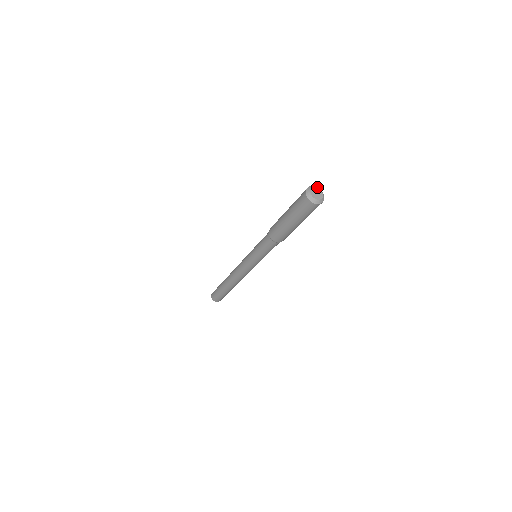
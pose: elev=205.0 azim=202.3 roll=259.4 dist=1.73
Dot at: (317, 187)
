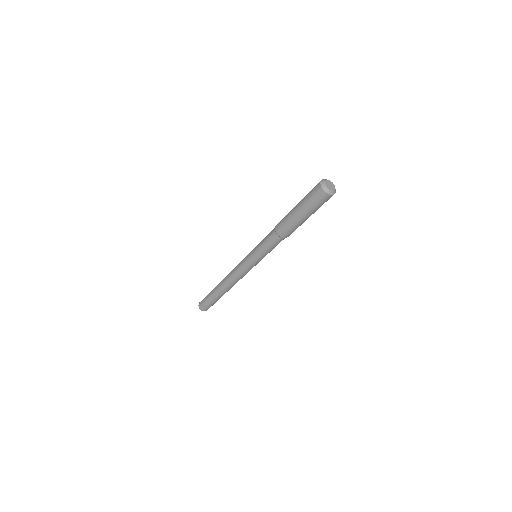
Dot at: occluded
